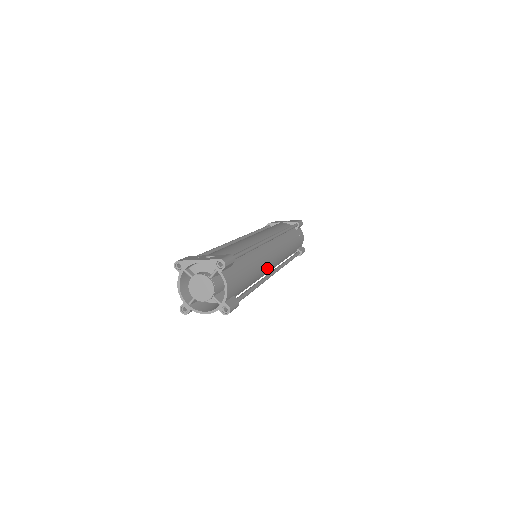
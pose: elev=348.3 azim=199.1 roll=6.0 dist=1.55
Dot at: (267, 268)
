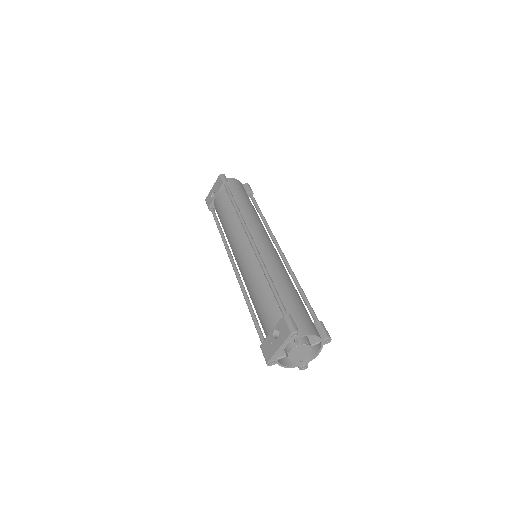
Dot at: (279, 259)
